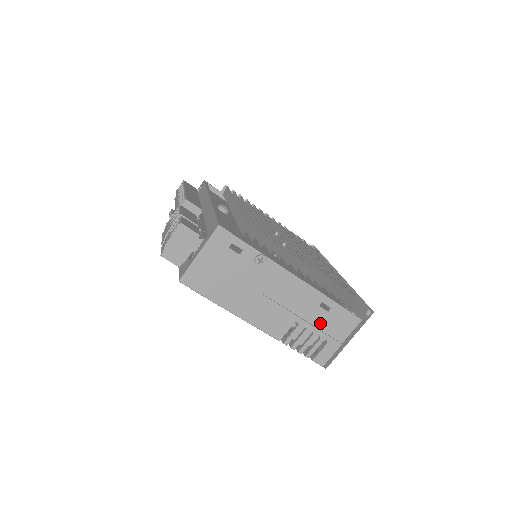
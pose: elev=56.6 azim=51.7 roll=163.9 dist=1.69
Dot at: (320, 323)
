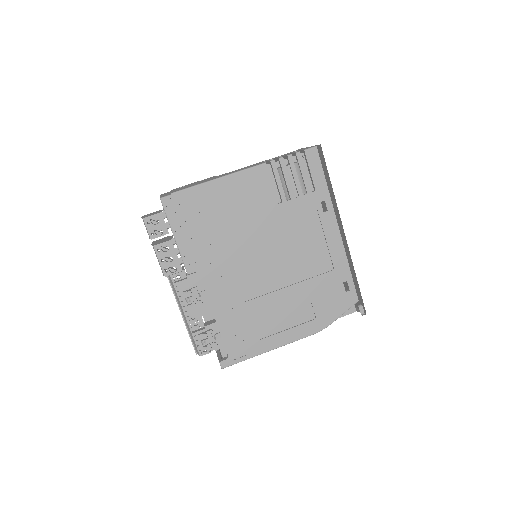
Dot at: occluded
